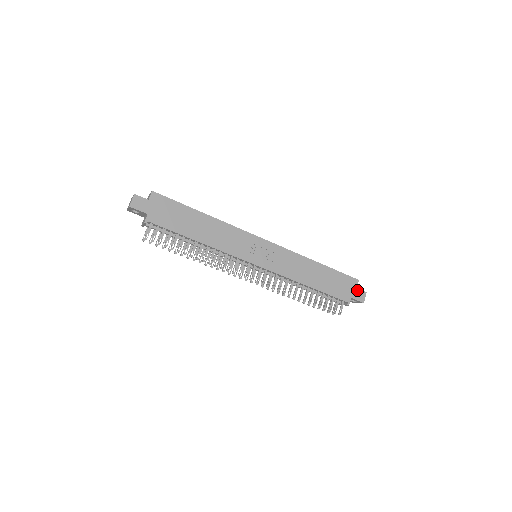
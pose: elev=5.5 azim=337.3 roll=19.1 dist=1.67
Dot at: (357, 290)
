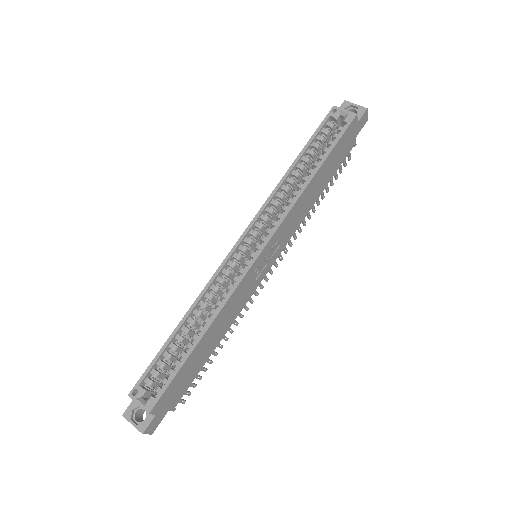
Dot at: (358, 123)
